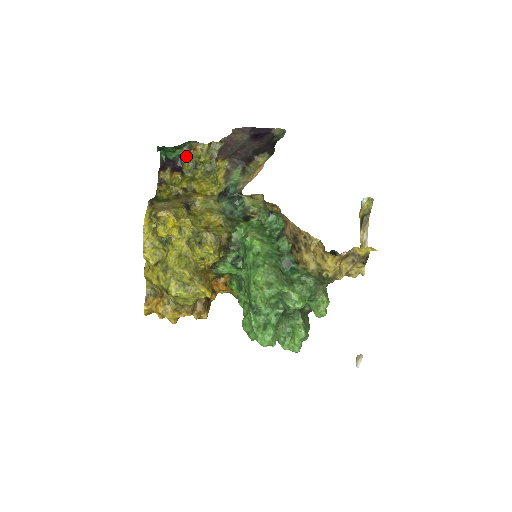
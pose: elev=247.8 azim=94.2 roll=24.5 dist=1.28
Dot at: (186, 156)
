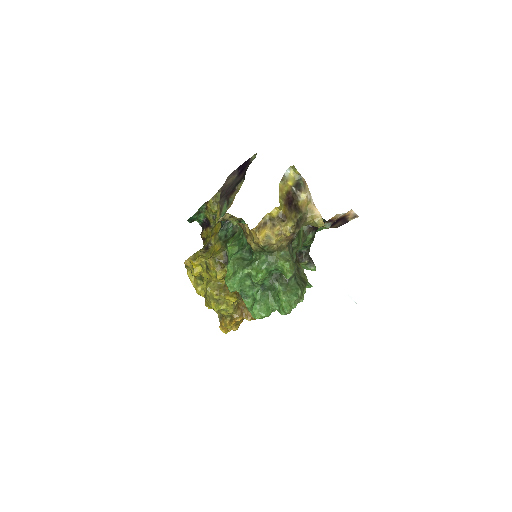
Dot at: (206, 215)
